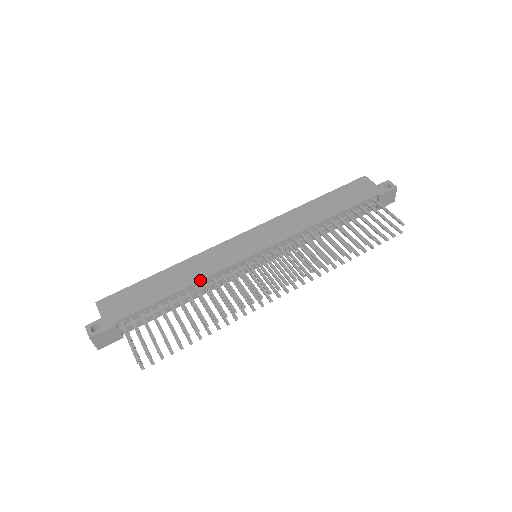
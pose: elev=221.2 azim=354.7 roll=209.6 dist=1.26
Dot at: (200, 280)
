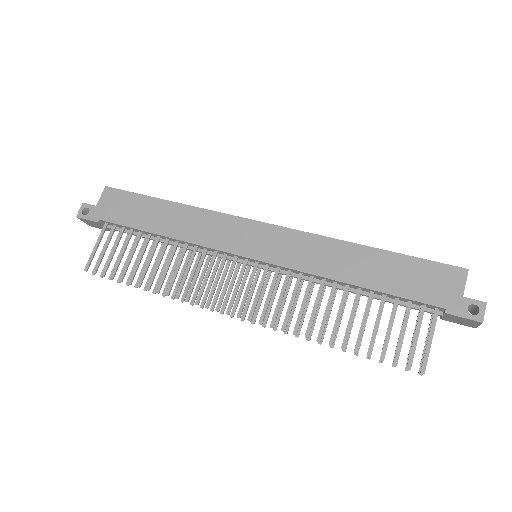
Dot at: (182, 240)
